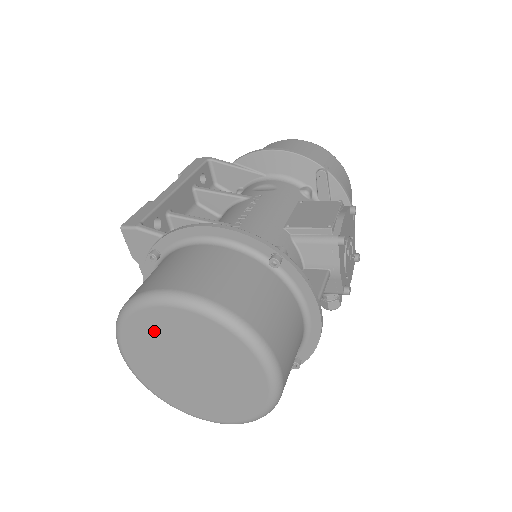
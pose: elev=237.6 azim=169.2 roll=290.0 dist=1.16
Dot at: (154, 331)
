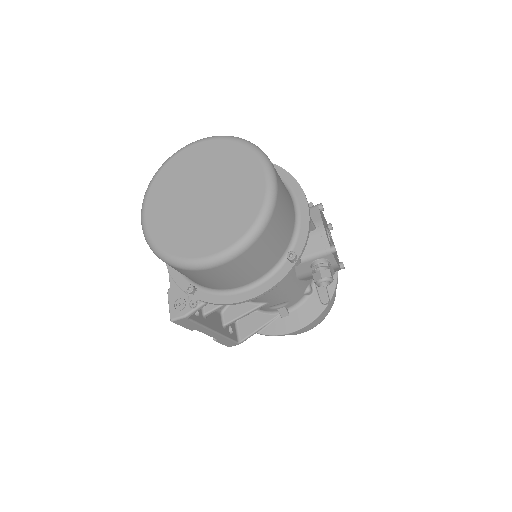
Dot at: (178, 173)
